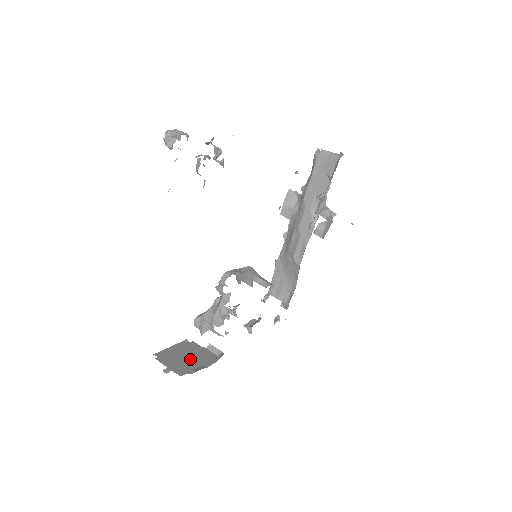
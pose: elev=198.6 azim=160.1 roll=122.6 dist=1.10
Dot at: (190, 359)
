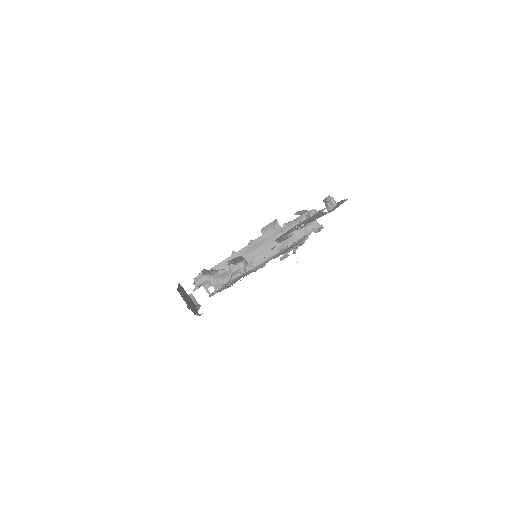
Dot at: (190, 302)
